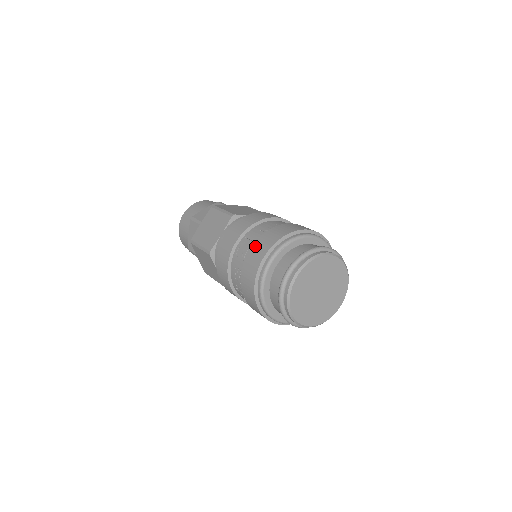
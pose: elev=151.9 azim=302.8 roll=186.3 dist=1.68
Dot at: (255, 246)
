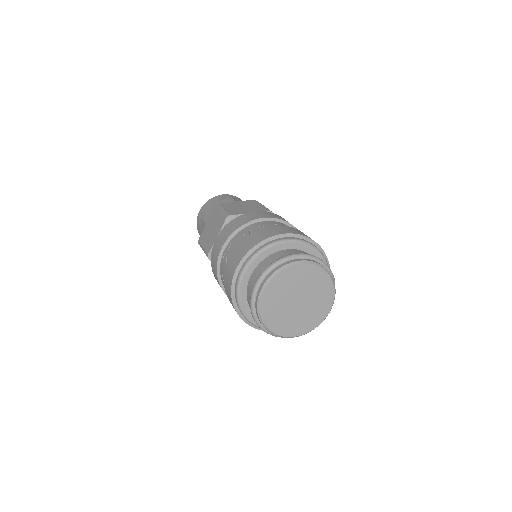
Dot at: (233, 254)
